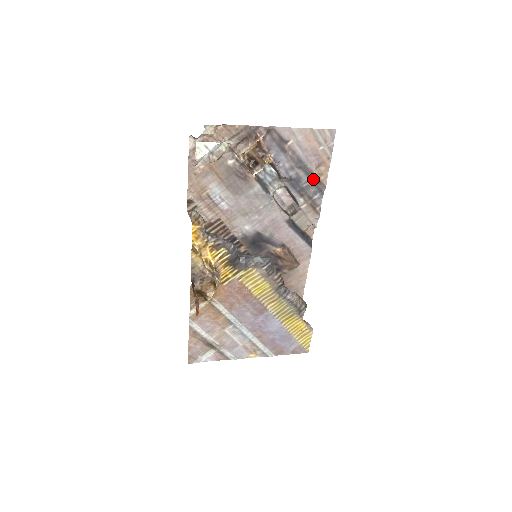
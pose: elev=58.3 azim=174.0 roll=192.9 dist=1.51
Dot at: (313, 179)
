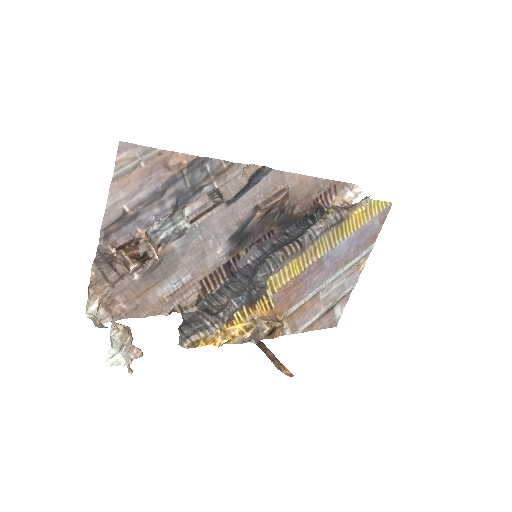
Dot at: (183, 173)
